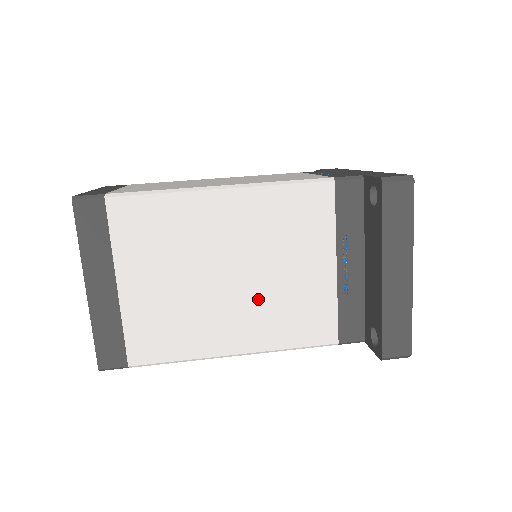
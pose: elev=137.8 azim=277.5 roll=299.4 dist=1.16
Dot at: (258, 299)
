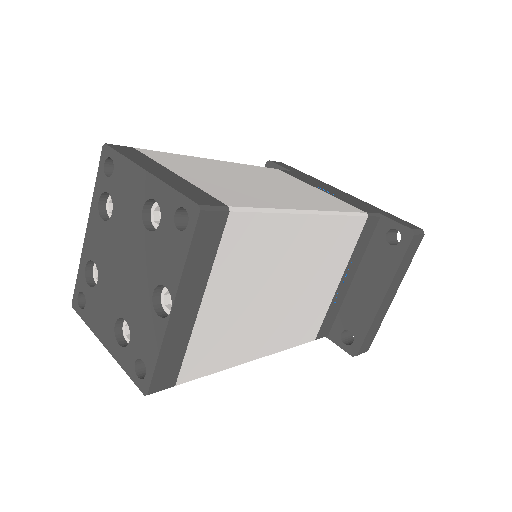
Dot at: (290, 311)
